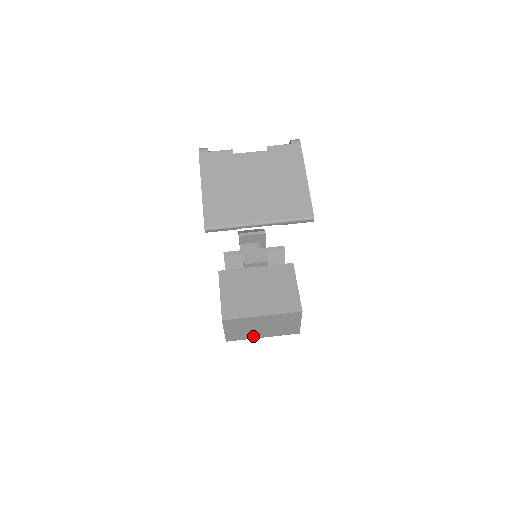
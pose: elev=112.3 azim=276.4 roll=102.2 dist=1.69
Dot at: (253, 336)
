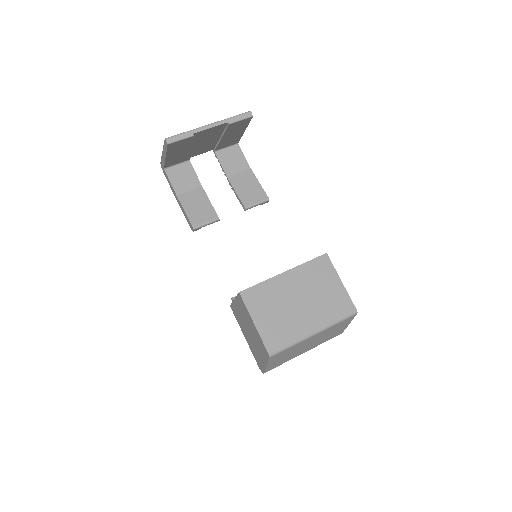
Dot at: (299, 330)
